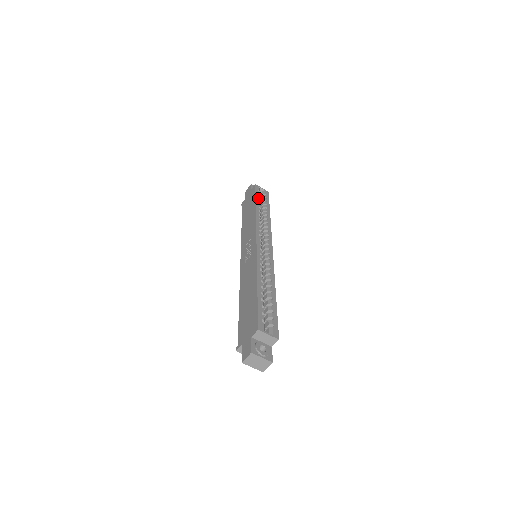
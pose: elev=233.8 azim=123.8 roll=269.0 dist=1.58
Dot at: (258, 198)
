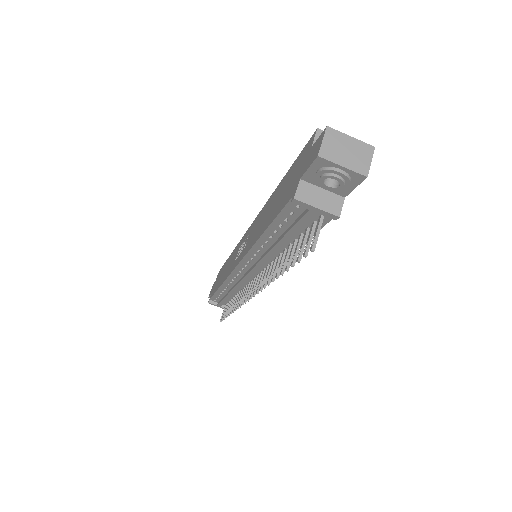
Dot at: occluded
